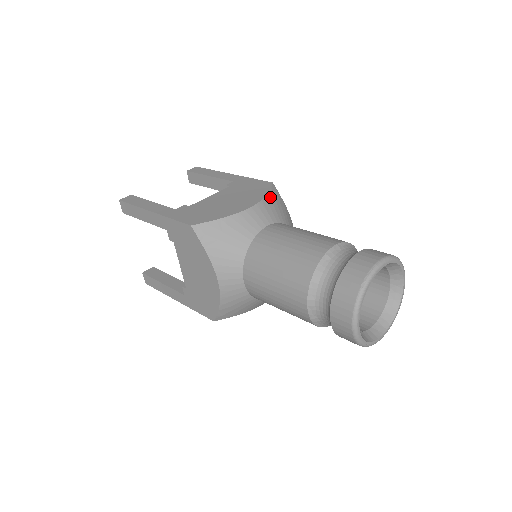
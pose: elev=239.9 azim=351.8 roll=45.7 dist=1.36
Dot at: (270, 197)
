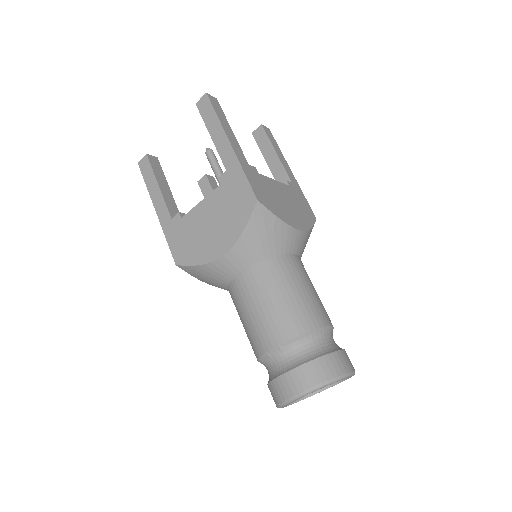
Dot at: (248, 232)
